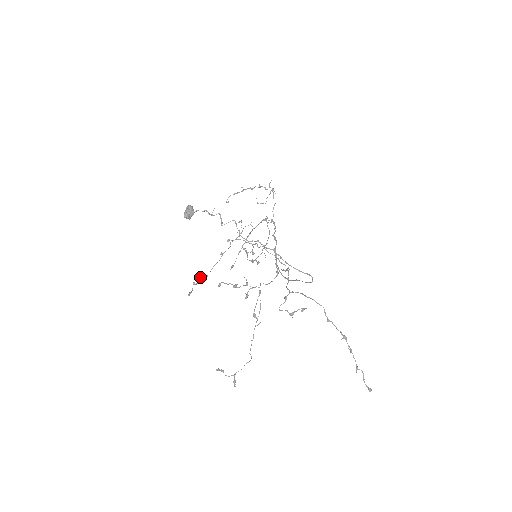
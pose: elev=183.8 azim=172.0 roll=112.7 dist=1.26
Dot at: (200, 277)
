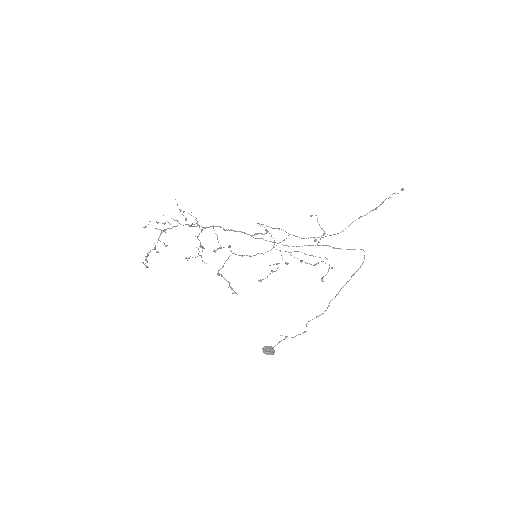
Dot at: occluded
